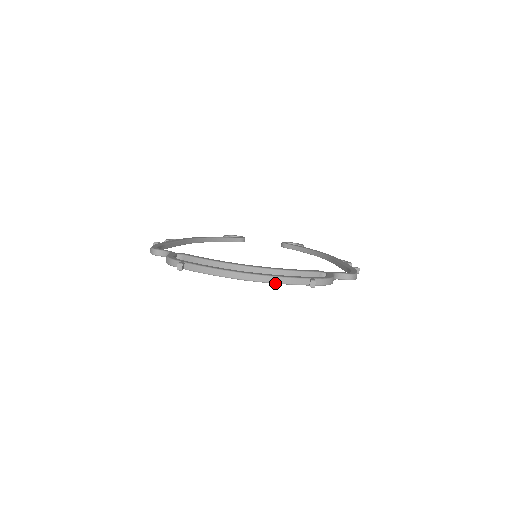
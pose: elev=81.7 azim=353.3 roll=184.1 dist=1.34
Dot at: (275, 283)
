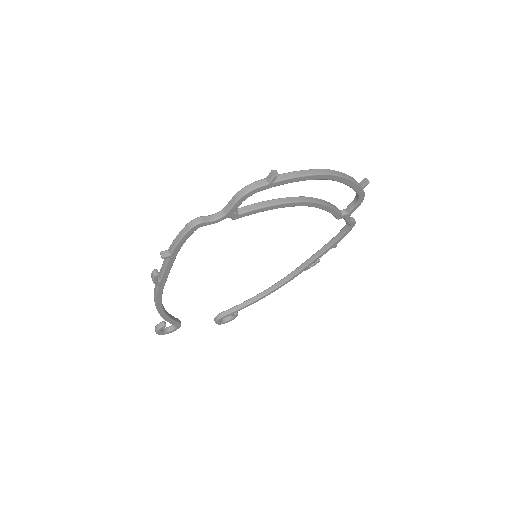
Dot at: (348, 179)
